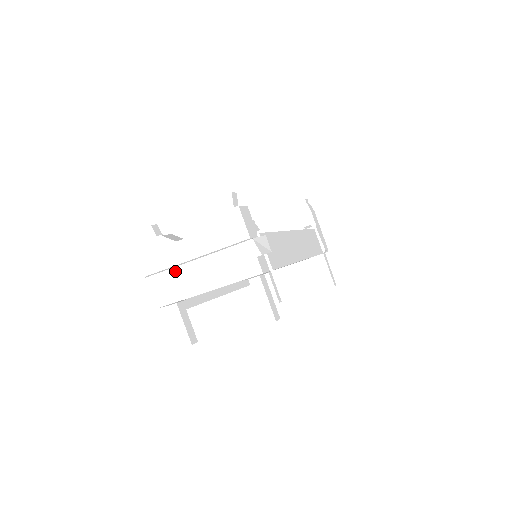
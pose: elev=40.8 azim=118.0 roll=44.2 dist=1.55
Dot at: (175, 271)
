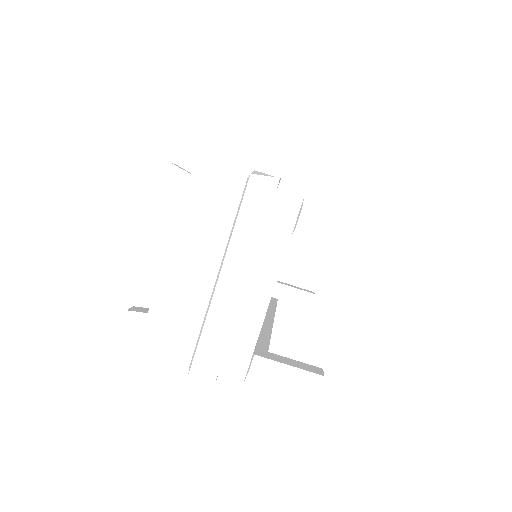
Dot at: (212, 318)
